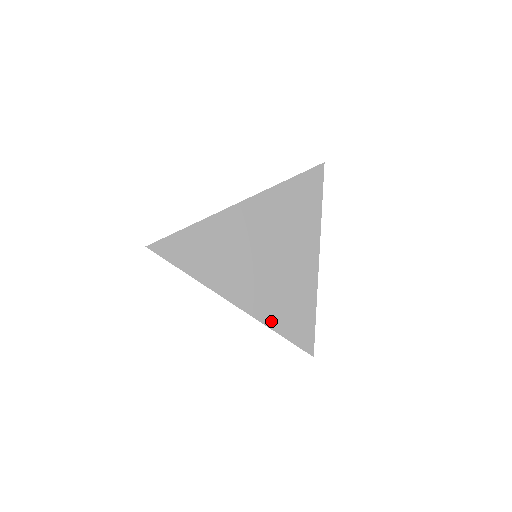
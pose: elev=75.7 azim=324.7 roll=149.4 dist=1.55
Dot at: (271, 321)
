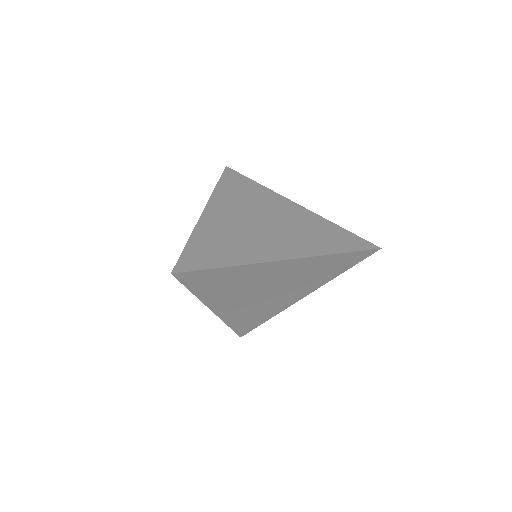
Dot at: (325, 250)
